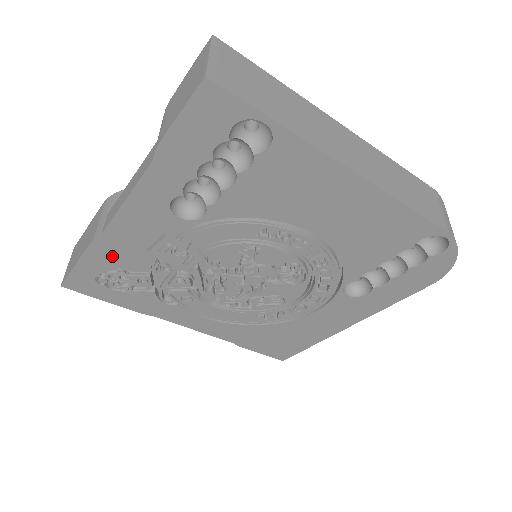
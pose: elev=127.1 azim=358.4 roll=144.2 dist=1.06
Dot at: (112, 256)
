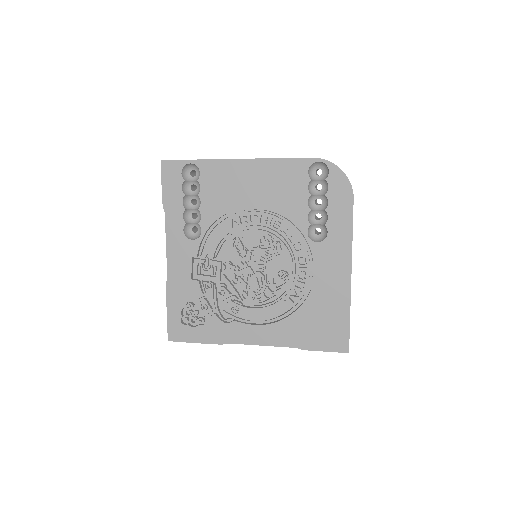
Dot at: (179, 293)
